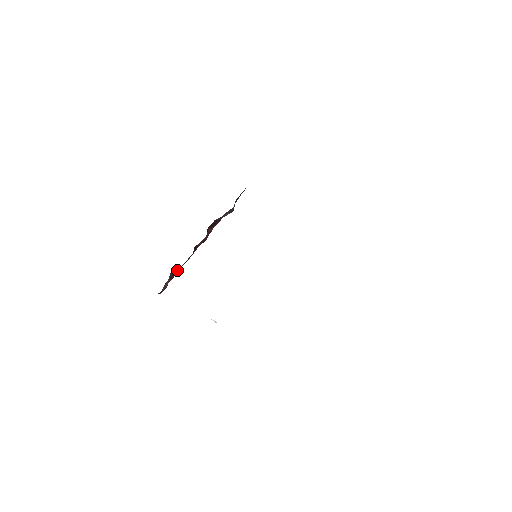
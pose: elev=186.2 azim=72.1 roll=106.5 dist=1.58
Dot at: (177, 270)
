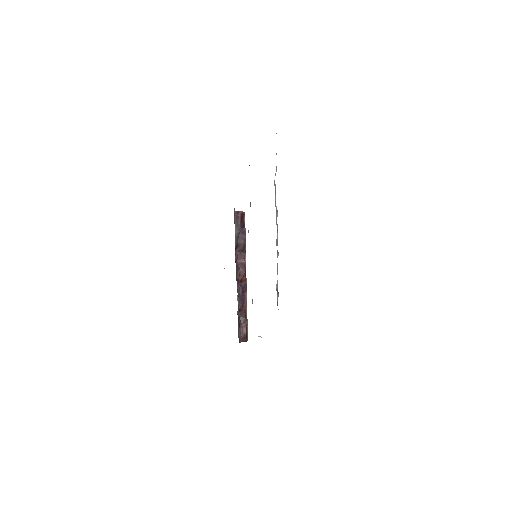
Dot at: (244, 312)
